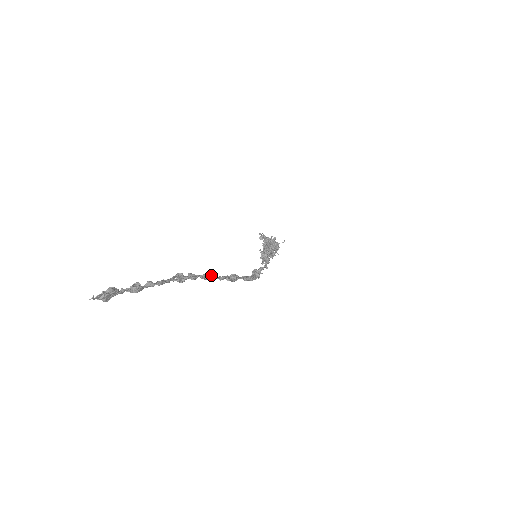
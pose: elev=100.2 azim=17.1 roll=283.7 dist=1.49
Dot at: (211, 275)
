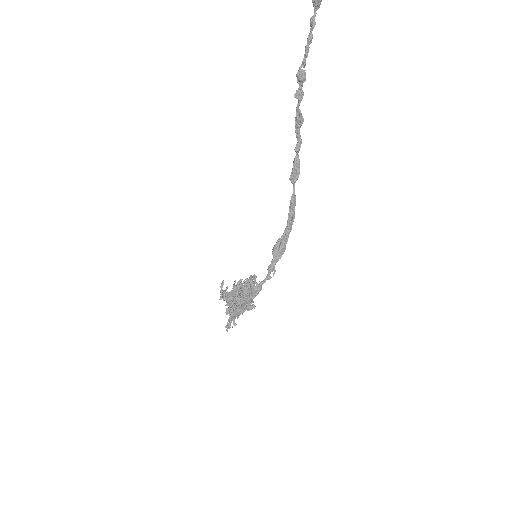
Dot at: (296, 127)
